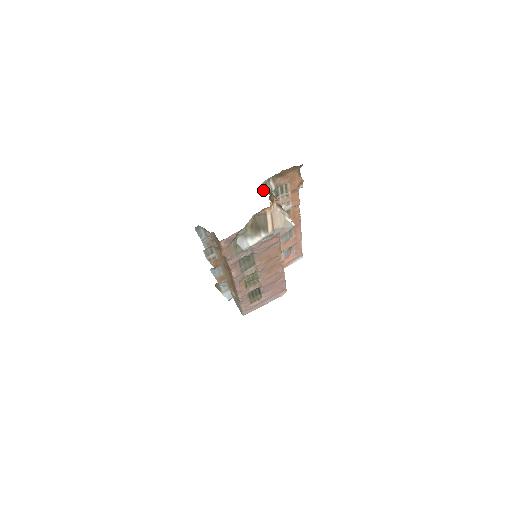
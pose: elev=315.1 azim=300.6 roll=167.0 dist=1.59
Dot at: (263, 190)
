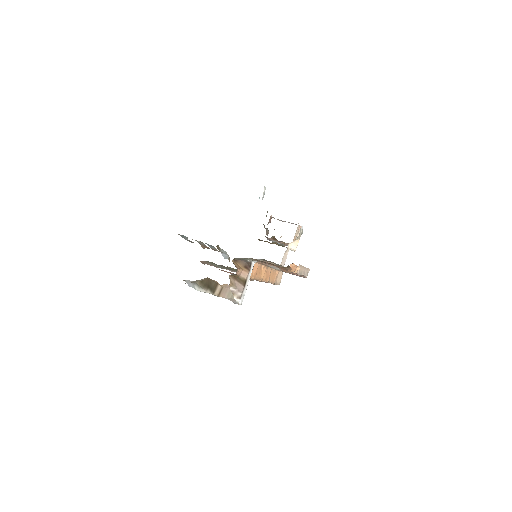
Dot at: (238, 259)
